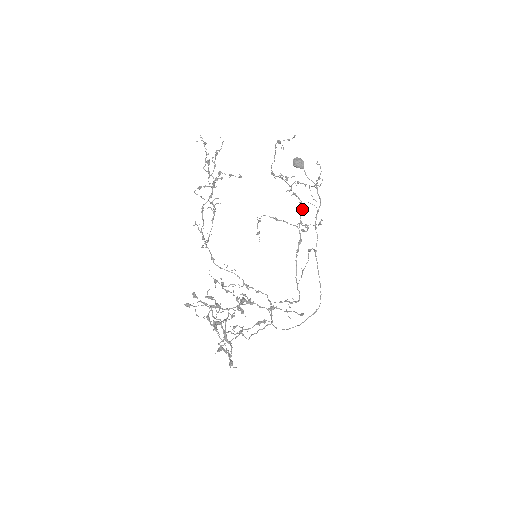
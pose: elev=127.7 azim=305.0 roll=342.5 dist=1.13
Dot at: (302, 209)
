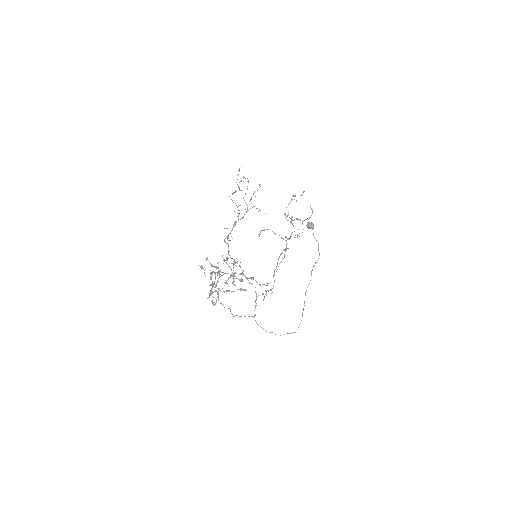
Dot at: occluded
